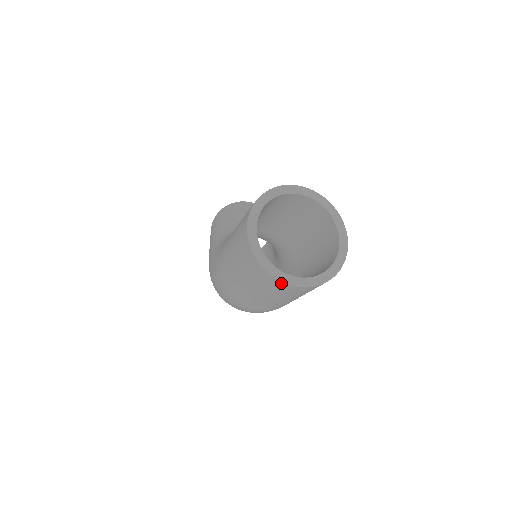
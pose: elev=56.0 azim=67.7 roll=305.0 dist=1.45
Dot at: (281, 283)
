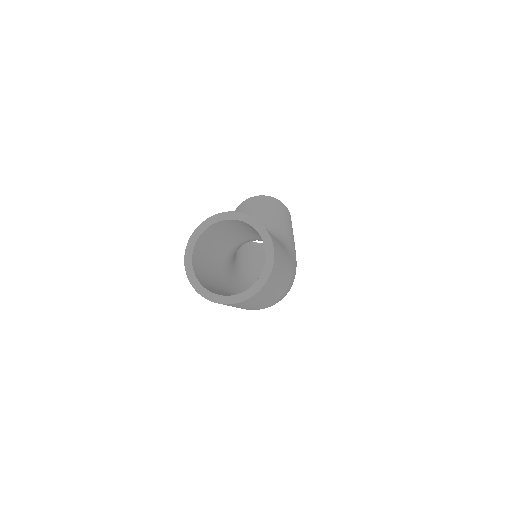
Dot at: (235, 304)
